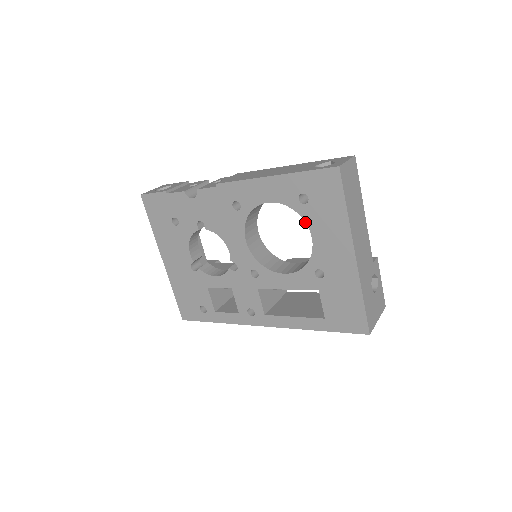
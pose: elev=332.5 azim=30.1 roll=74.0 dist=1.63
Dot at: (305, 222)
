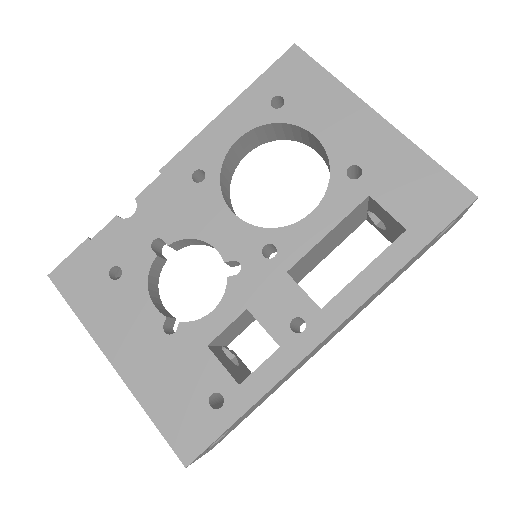
Dot at: (295, 125)
